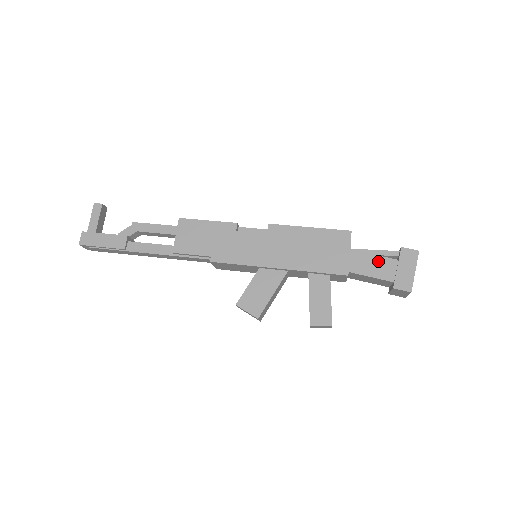
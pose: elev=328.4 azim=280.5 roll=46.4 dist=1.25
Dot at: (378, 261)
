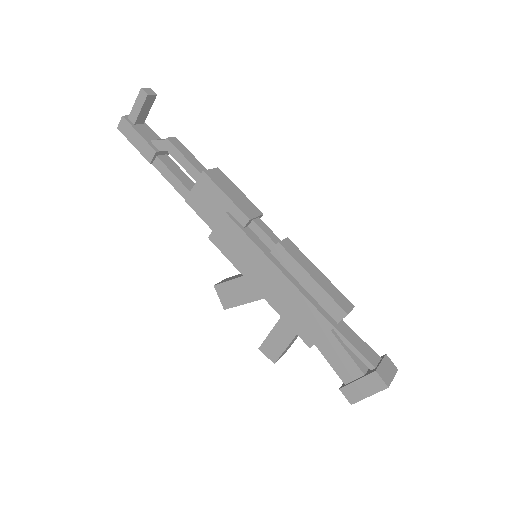
Dot at: (346, 360)
